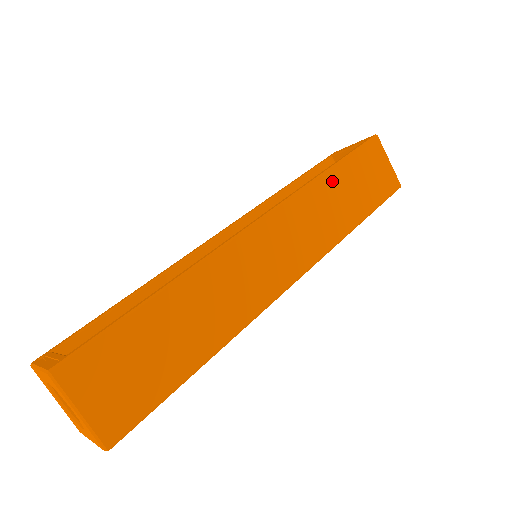
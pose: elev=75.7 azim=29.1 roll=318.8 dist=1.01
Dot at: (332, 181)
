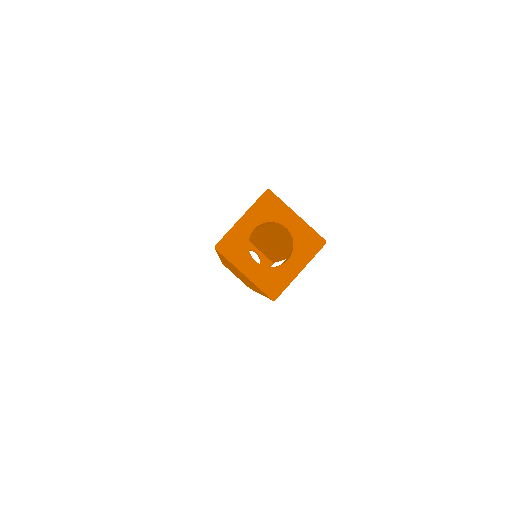
Dot at: occluded
